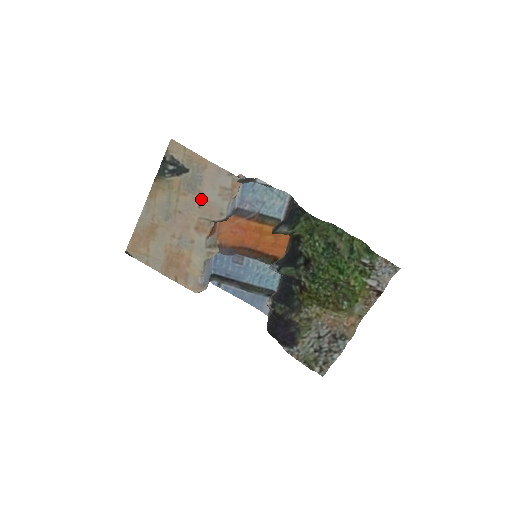
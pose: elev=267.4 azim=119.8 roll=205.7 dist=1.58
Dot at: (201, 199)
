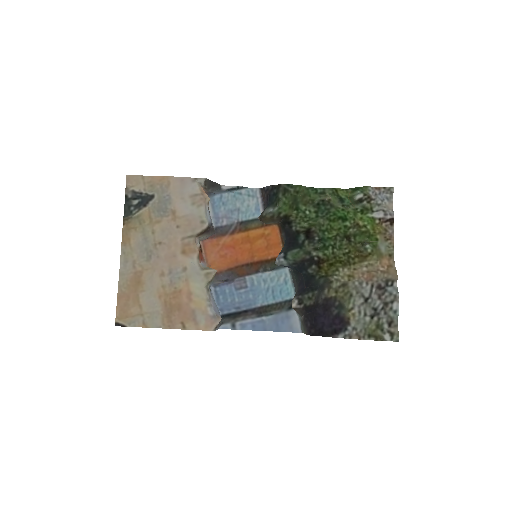
Dot at: (176, 217)
